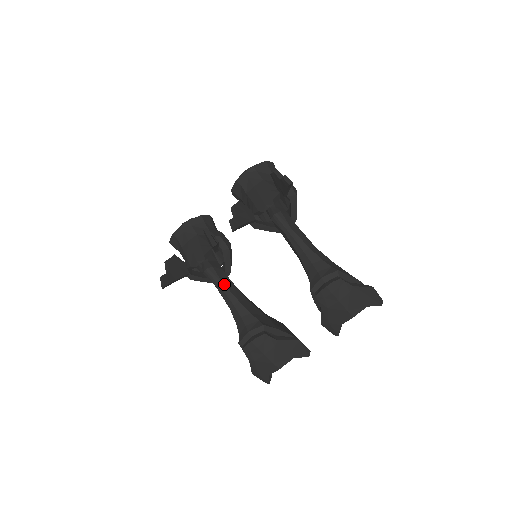
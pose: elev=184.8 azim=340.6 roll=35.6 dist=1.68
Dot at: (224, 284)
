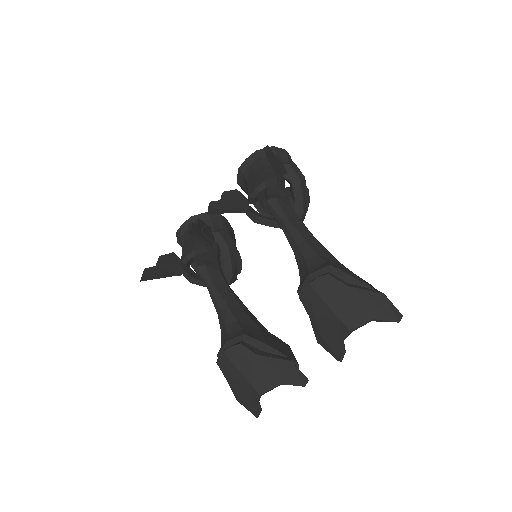
Dot at: (215, 285)
